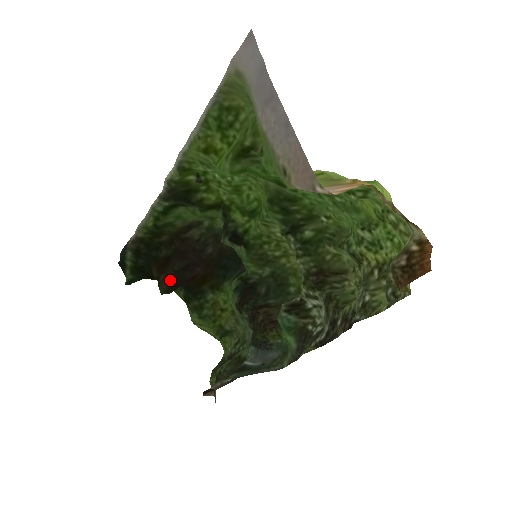
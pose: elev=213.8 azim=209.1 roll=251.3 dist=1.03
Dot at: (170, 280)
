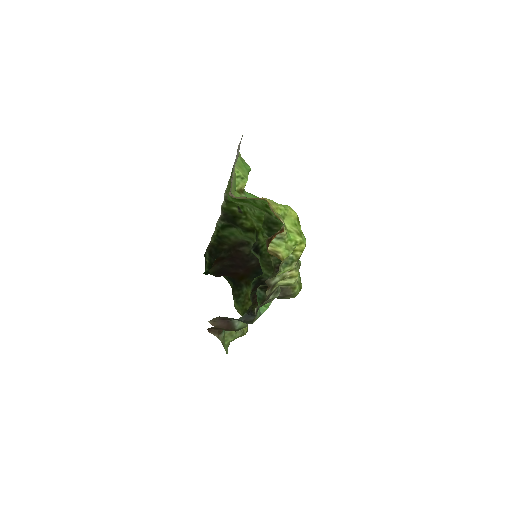
Dot at: (218, 268)
